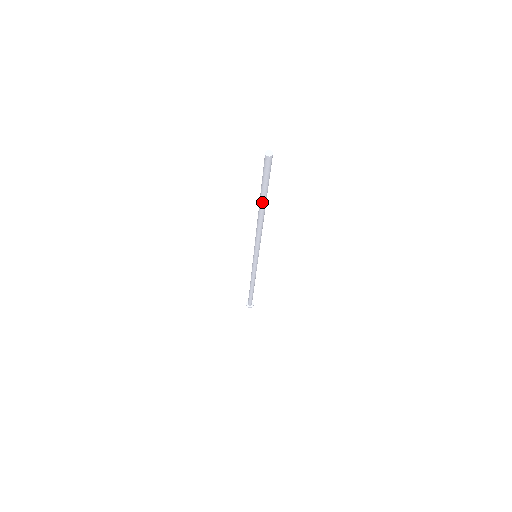
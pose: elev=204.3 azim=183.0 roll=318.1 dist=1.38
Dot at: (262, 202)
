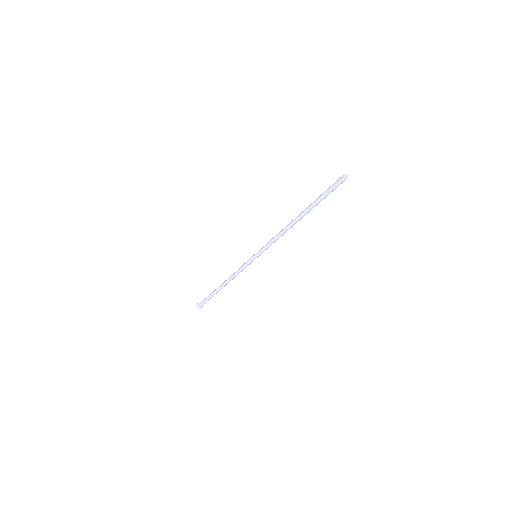
Dot at: (308, 208)
